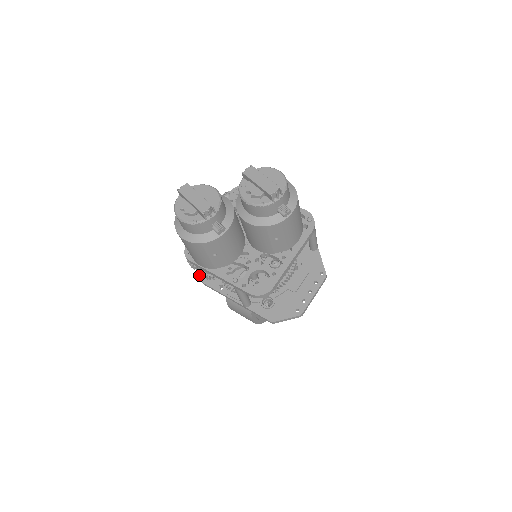
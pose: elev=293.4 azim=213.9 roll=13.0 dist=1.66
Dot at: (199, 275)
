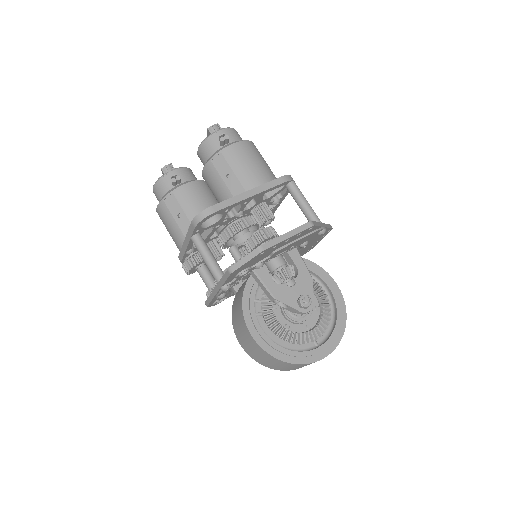
Dot at: occluded
